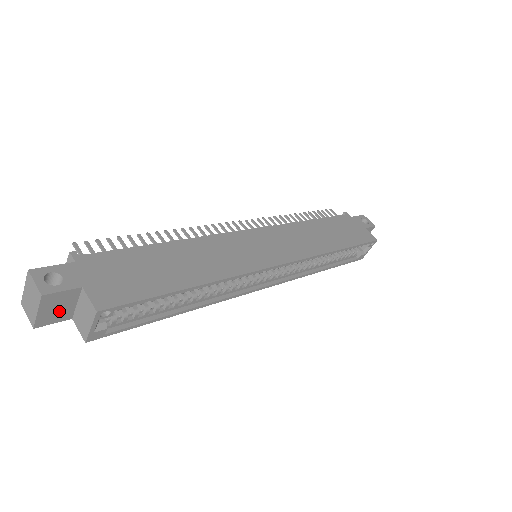
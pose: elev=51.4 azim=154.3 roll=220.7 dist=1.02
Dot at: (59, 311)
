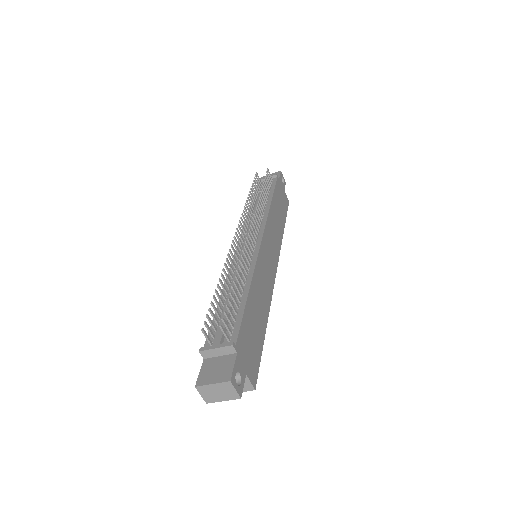
Dot at: occluded
